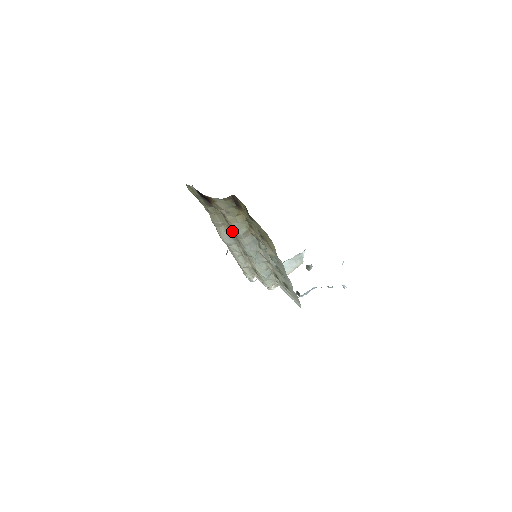
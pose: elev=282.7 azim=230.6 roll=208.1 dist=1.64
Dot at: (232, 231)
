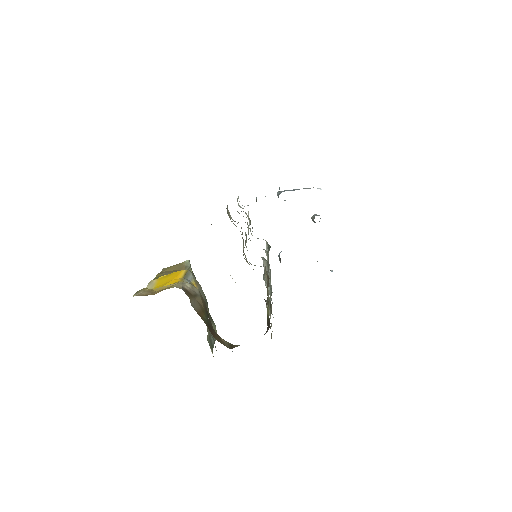
Dot at: (243, 248)
